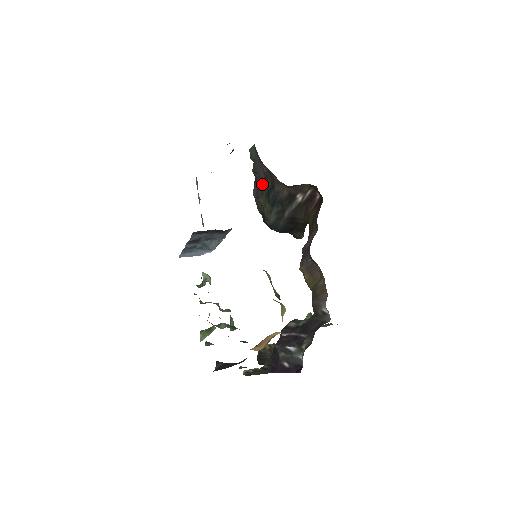
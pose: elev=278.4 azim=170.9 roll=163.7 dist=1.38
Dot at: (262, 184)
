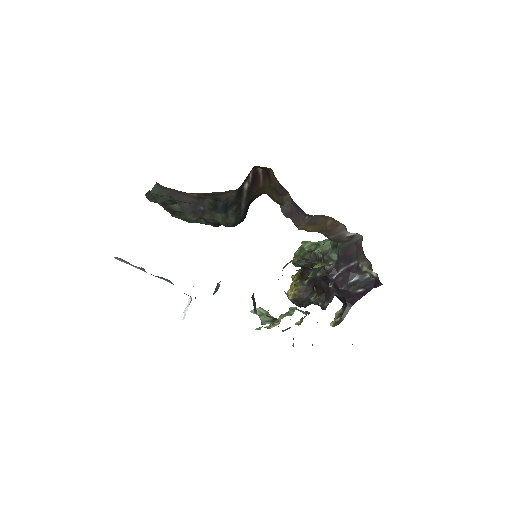
Dot at: (197, 206)
